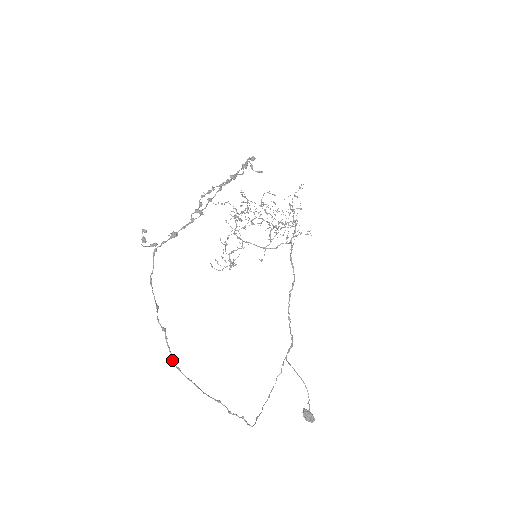
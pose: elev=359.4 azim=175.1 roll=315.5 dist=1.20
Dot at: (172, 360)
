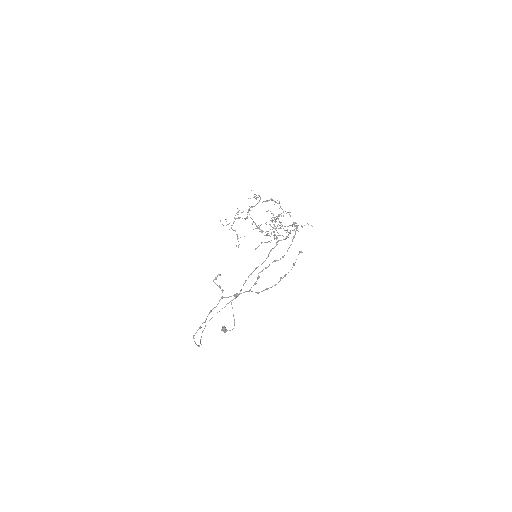
Dot at: (194, 335)
